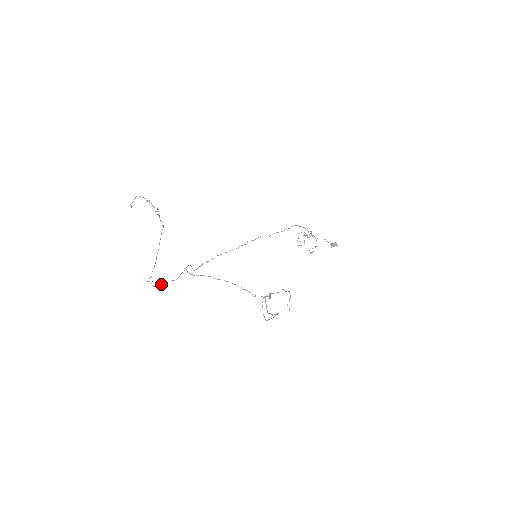
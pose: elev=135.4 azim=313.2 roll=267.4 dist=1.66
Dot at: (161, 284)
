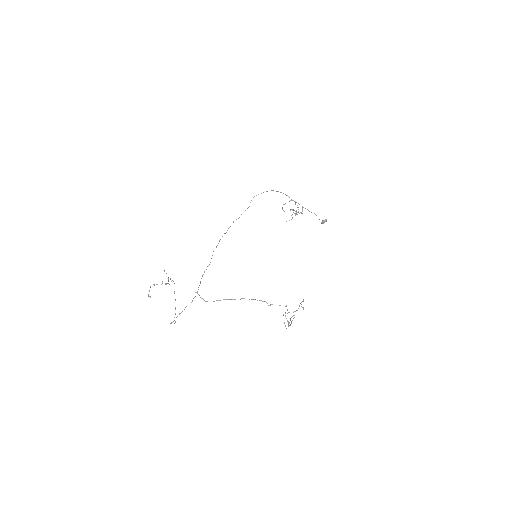
Dot at: (179, 314)
